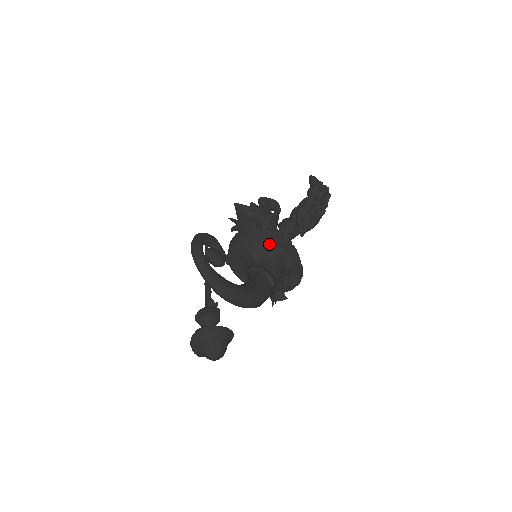
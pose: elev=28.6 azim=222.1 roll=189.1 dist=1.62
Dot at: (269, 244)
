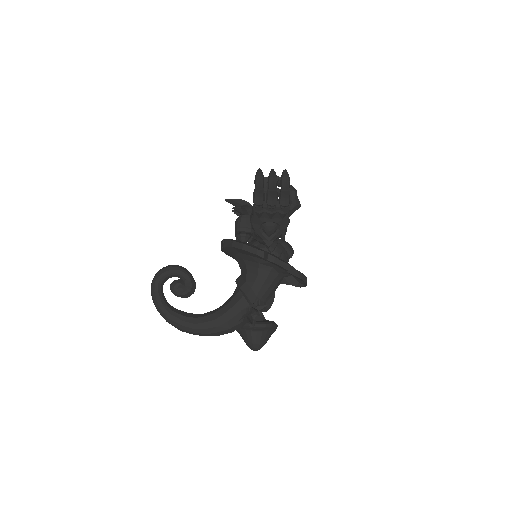
Dot at: (246, 255)
